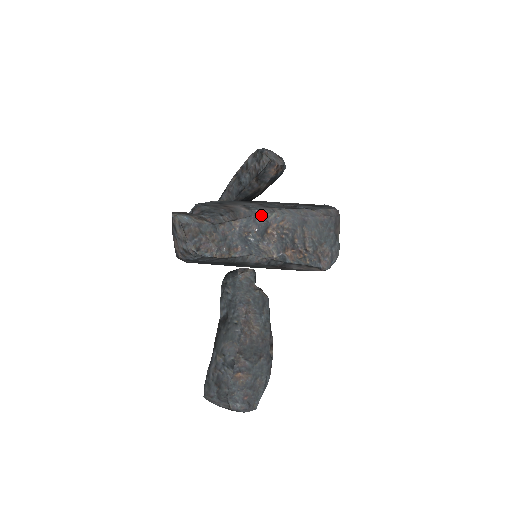
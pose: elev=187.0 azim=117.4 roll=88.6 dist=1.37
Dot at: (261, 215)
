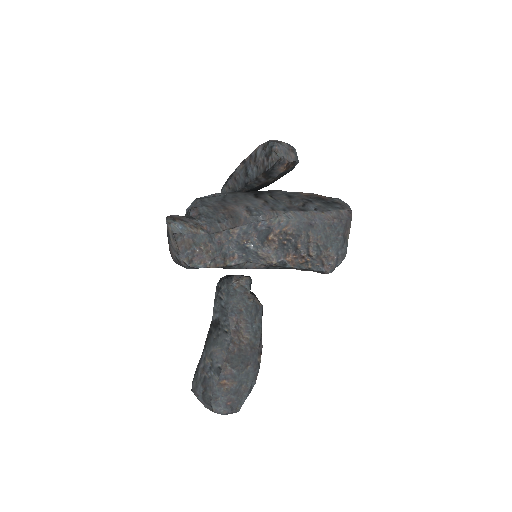
Dot at: (263, 221)
